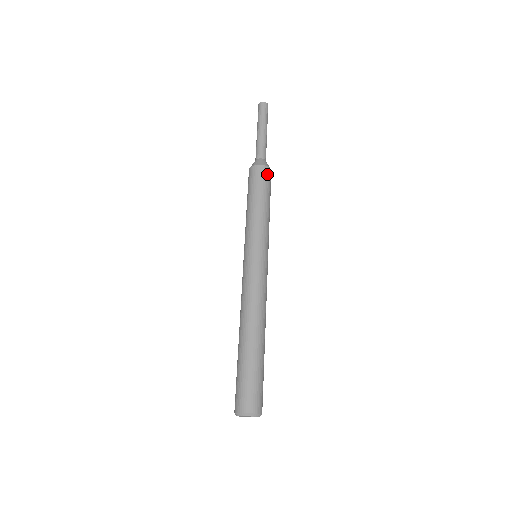
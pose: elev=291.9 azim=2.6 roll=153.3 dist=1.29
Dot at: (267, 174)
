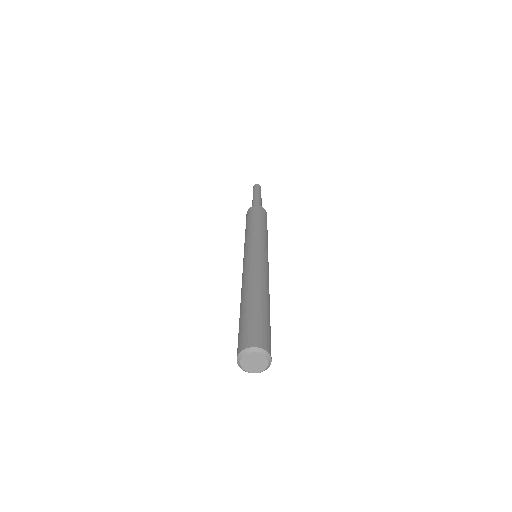
Dot at: (264, 211)
